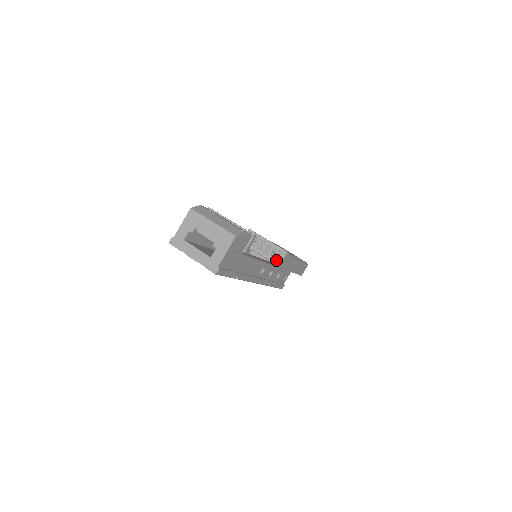
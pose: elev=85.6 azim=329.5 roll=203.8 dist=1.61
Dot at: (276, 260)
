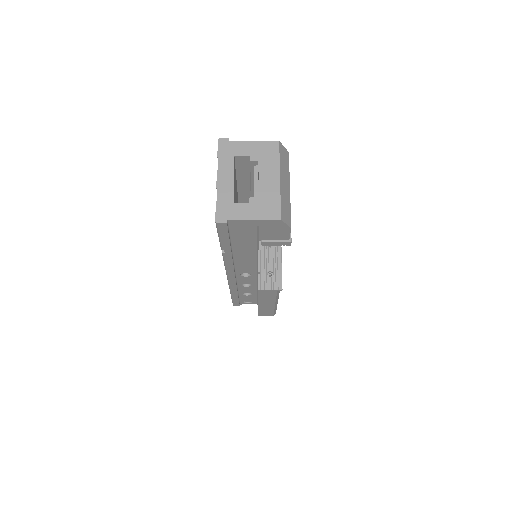
Dot at: (265, 282)
